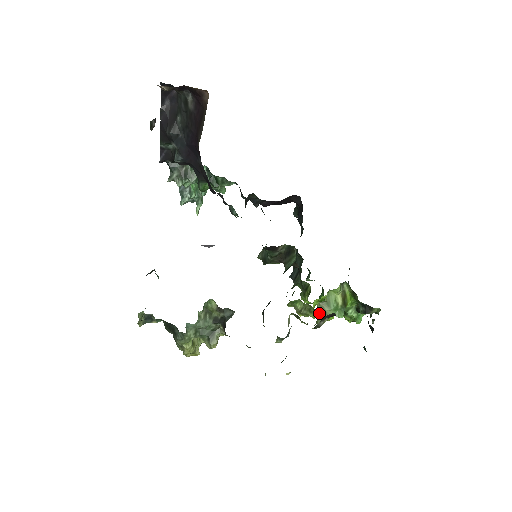
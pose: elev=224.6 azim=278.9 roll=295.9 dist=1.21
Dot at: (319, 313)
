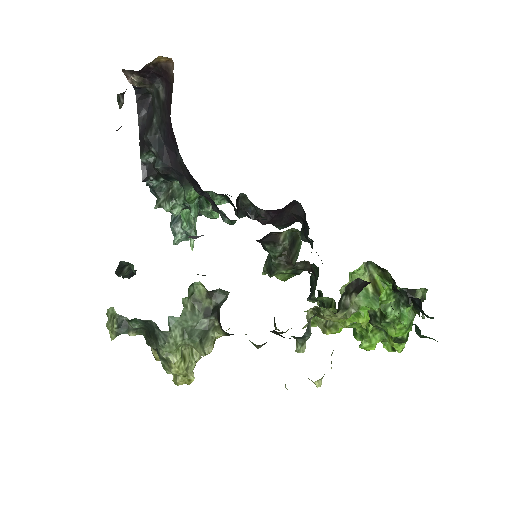
Dot at: occluded
